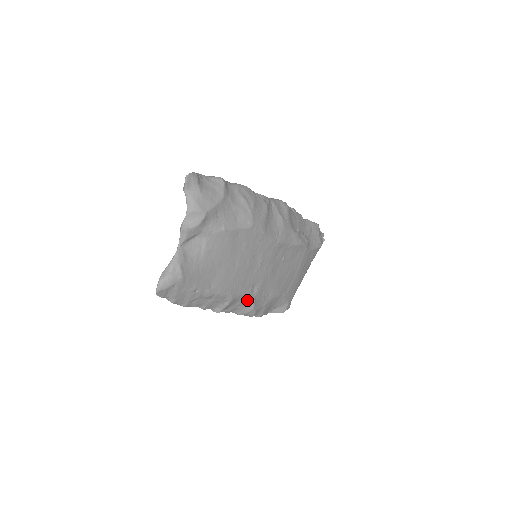
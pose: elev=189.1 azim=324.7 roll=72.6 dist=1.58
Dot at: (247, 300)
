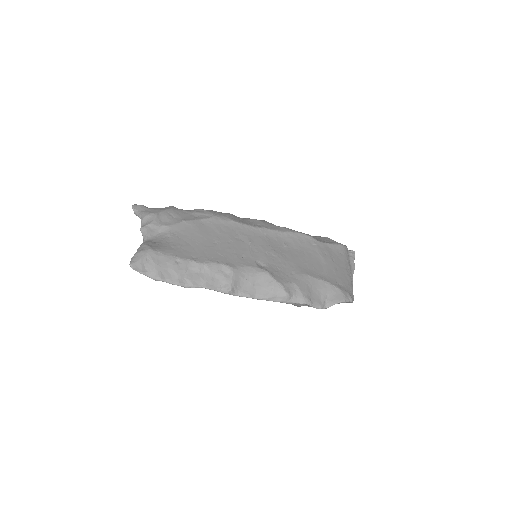
Dot at: (258, 273)
